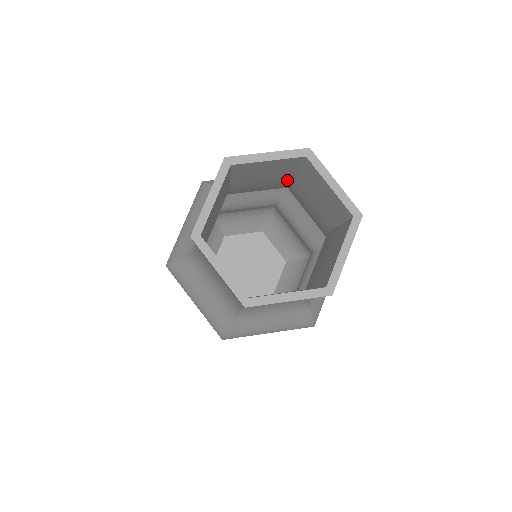
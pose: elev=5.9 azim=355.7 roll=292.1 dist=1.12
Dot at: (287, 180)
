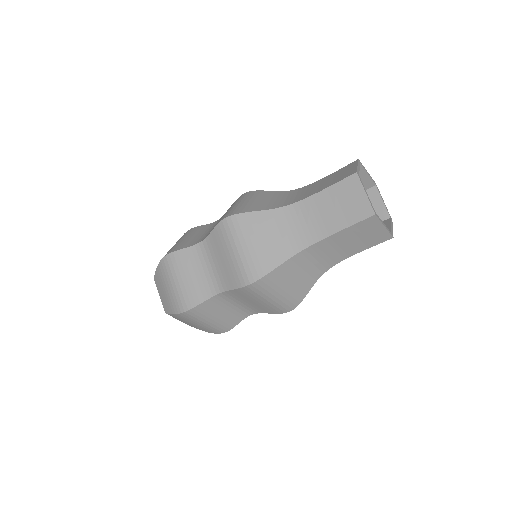
Dot at: occluded
